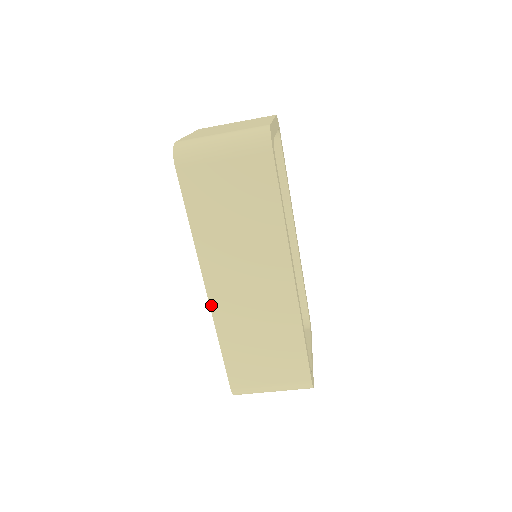
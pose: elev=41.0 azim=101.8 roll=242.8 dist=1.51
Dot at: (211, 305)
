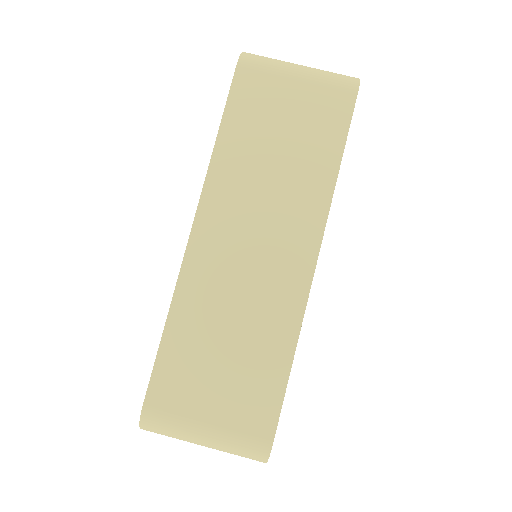
Dot at: (187, 255)
